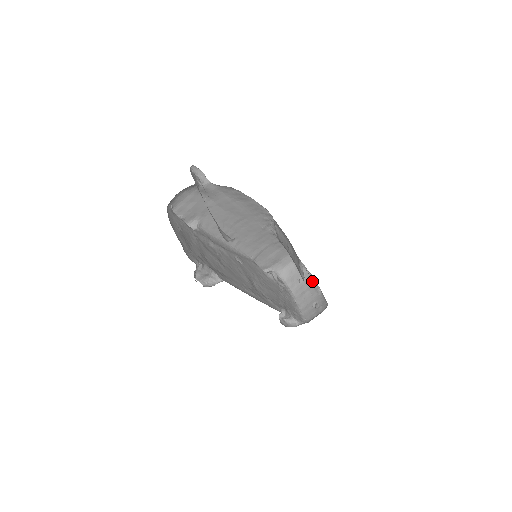
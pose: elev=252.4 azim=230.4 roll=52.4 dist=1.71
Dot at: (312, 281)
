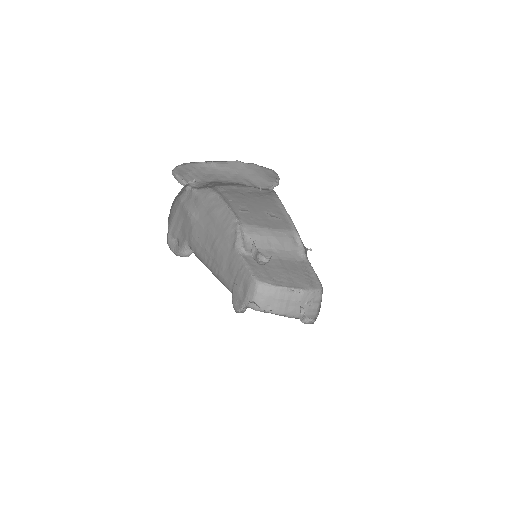
Dot at: (287, 291)
